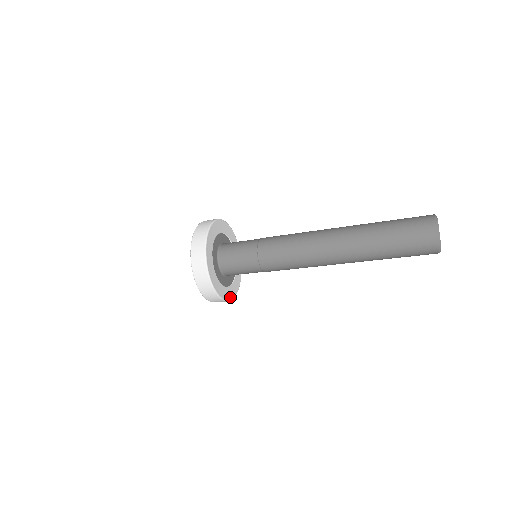
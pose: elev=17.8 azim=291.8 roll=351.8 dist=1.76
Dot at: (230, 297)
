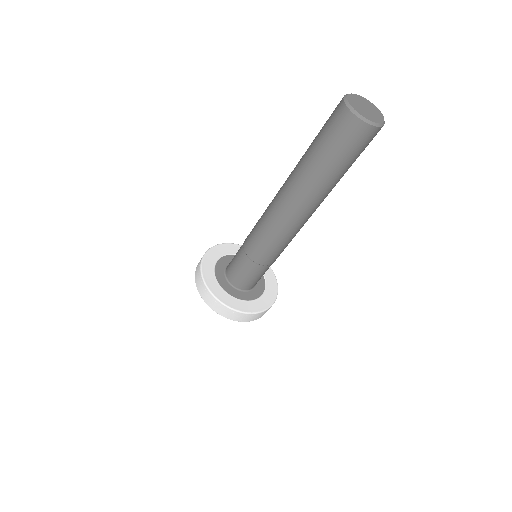
Dot at: (261, 309)
